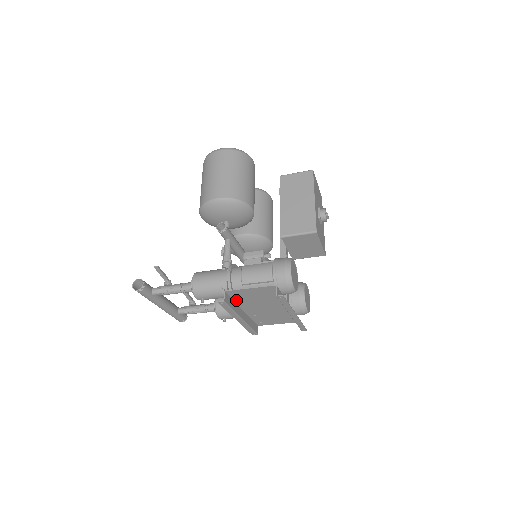
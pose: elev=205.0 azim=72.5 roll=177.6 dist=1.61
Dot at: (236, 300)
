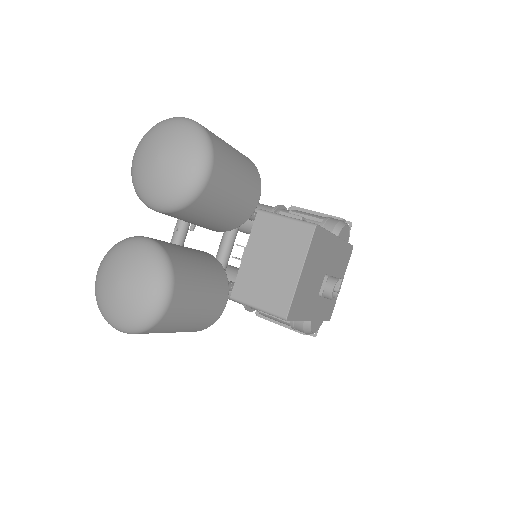
Dot at: occluded
